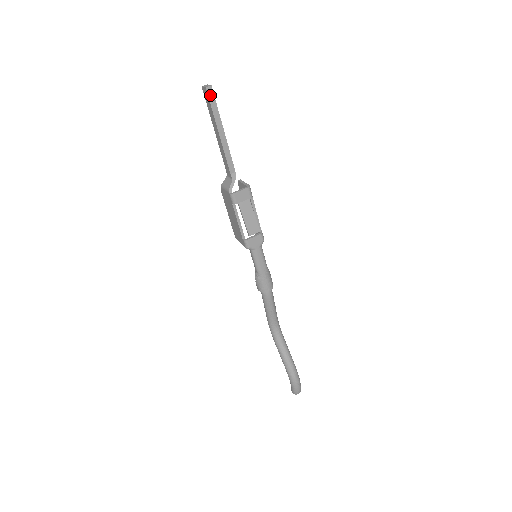
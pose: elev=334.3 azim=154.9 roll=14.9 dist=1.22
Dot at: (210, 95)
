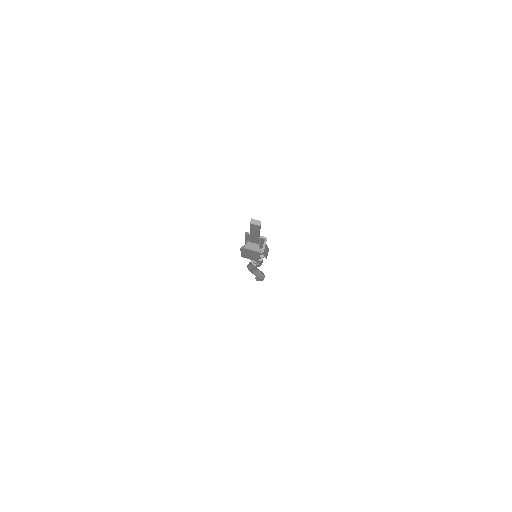
Dot at: (260, 226)
